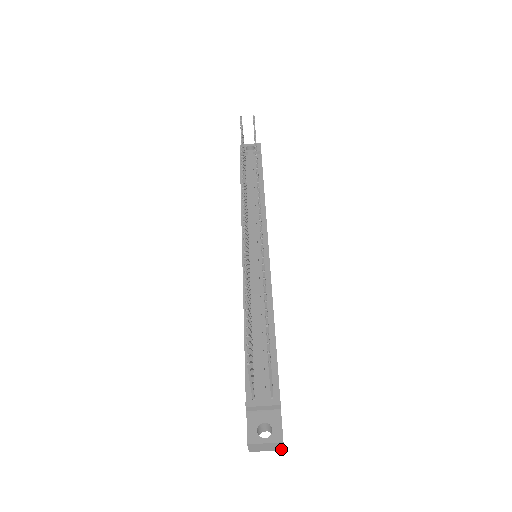
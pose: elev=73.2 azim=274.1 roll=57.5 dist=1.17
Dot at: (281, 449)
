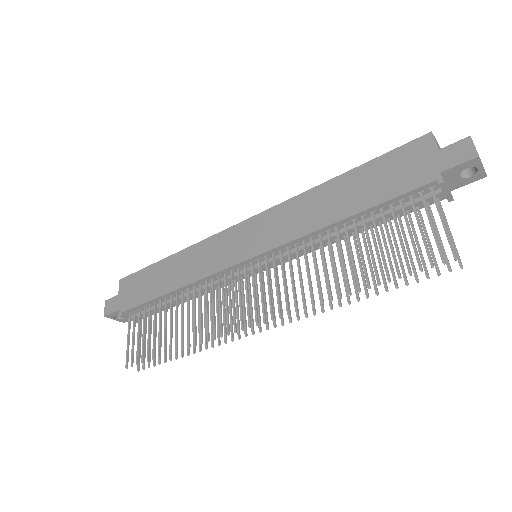
Dot at: occluded
